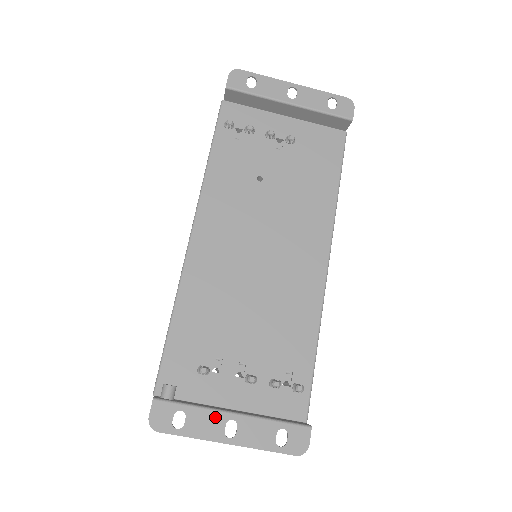
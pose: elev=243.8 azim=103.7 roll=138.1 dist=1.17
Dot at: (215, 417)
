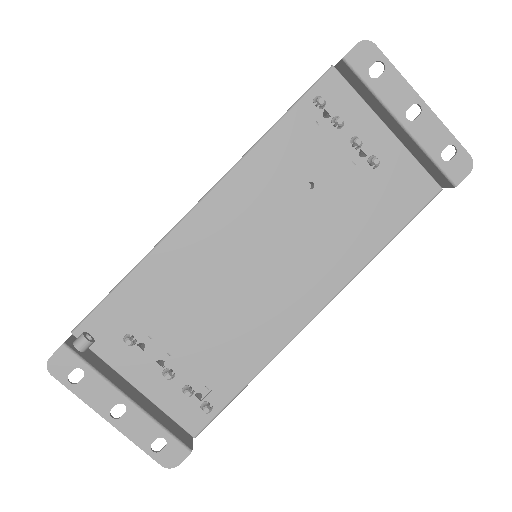
Dot at: (110, 393)
